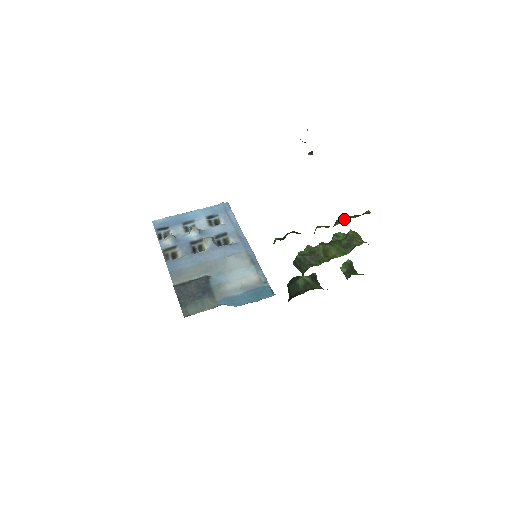
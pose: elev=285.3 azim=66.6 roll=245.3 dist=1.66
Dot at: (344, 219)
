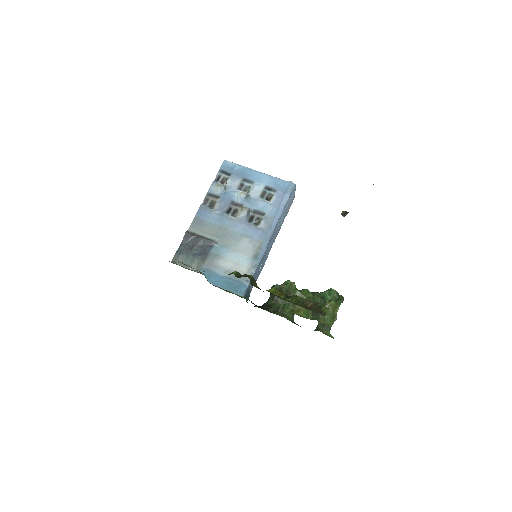
Dot at: (299, 300)
